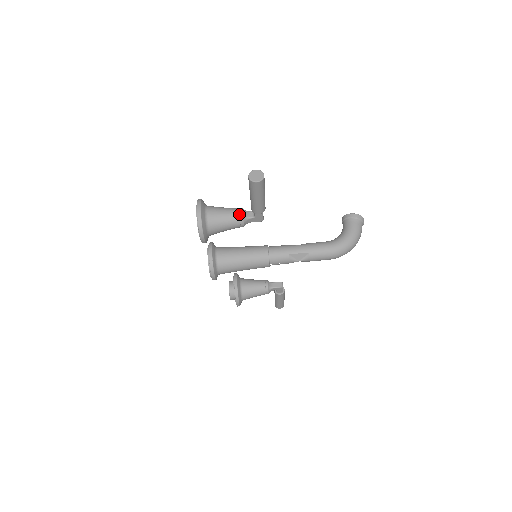
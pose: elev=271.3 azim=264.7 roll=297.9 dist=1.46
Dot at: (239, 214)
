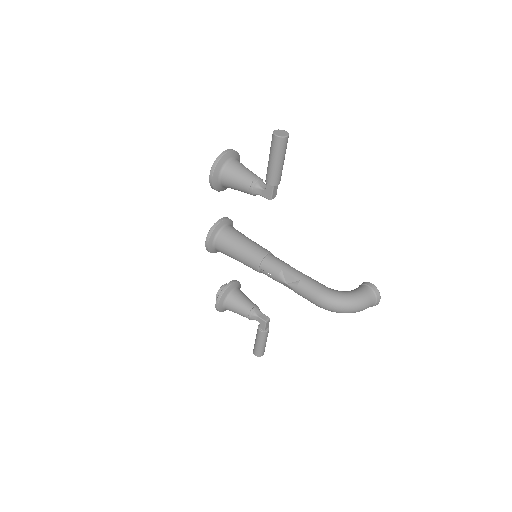
Dot at: (255, 178)
